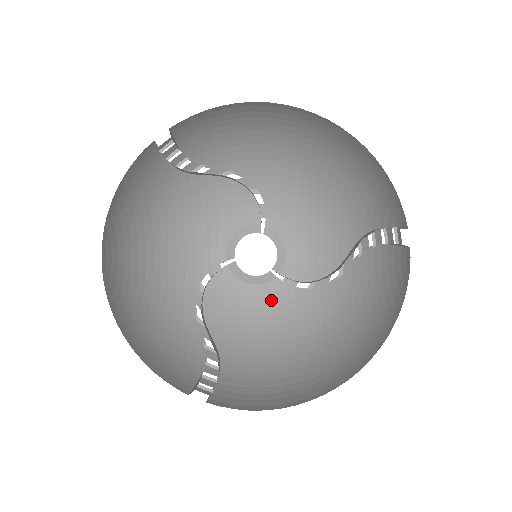
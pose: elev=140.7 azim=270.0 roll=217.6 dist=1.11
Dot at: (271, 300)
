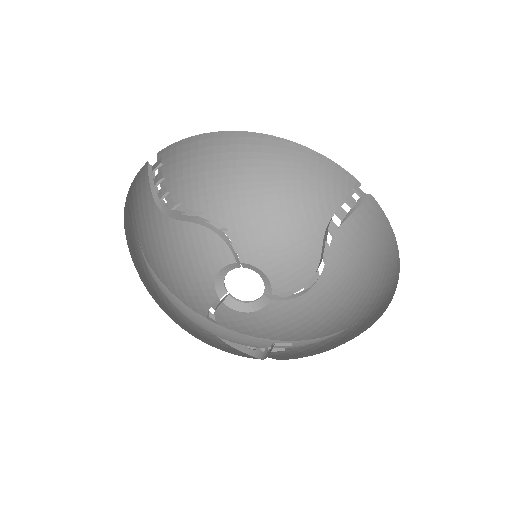
Dot at: (277, 317)
